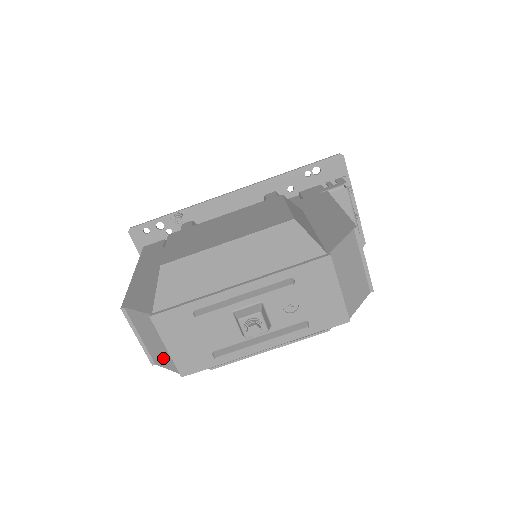
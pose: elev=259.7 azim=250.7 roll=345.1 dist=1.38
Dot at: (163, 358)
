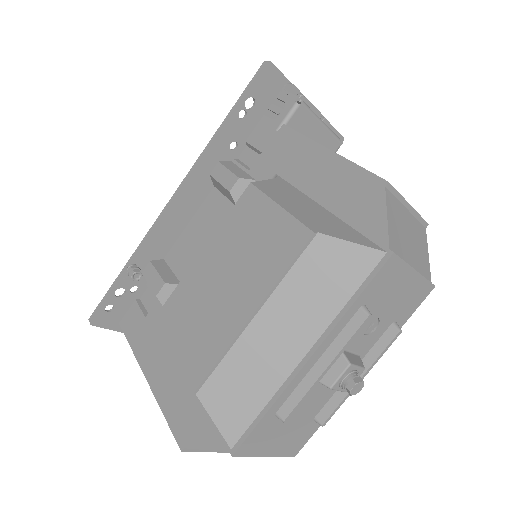
Dot at: occluded
